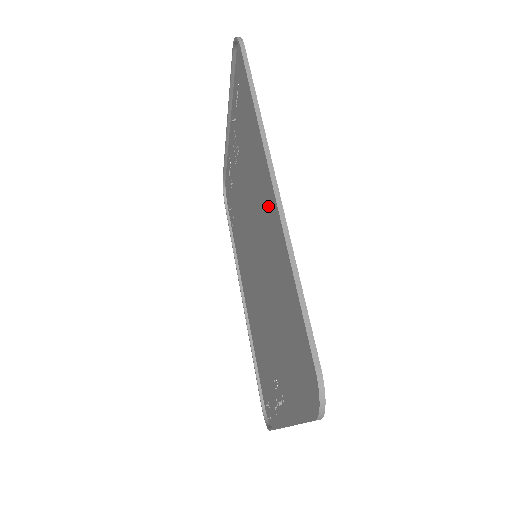
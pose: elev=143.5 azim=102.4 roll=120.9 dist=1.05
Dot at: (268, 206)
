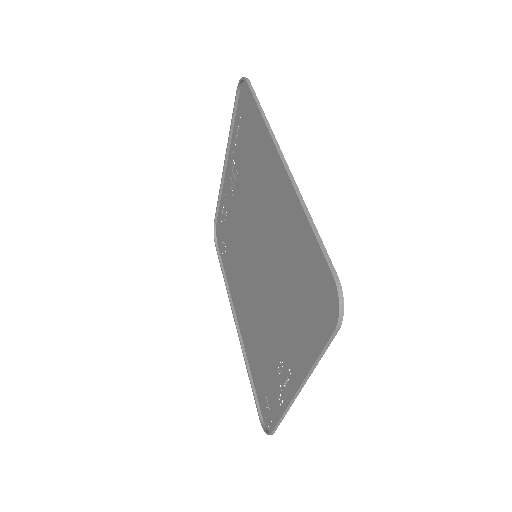
Dot at: (274, 190)
